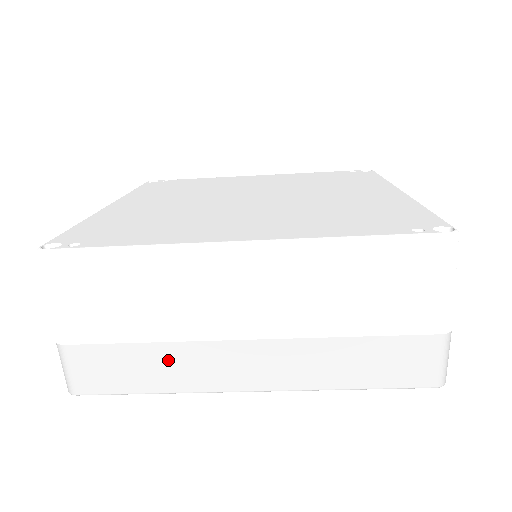
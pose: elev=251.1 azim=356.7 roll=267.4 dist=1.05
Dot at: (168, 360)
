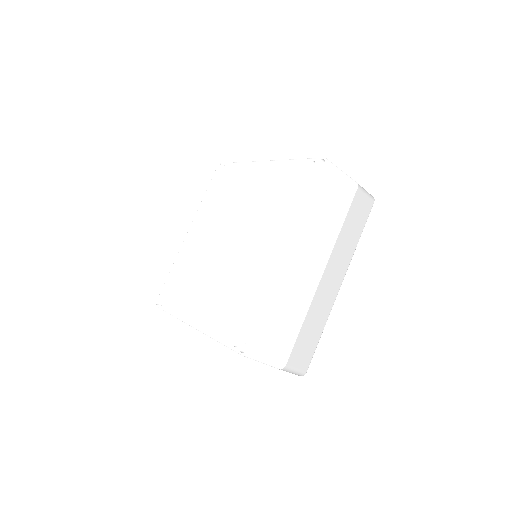
Dot at: occluded
